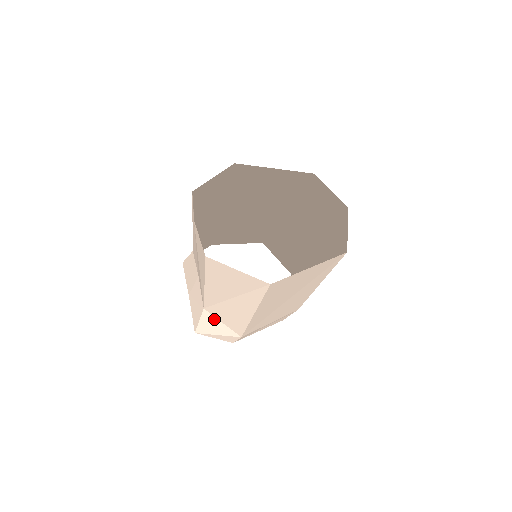
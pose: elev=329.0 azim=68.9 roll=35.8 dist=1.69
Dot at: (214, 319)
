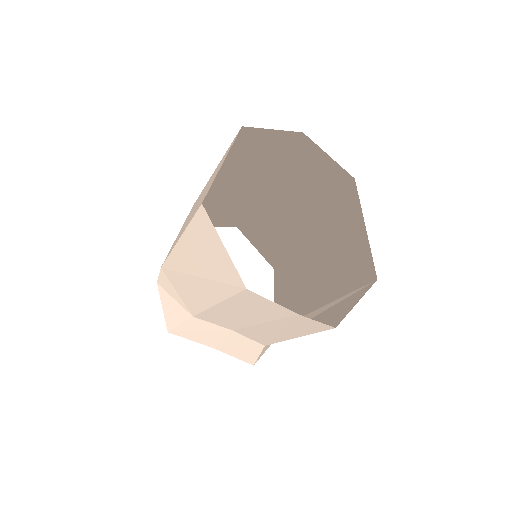
Dot at: occluded
